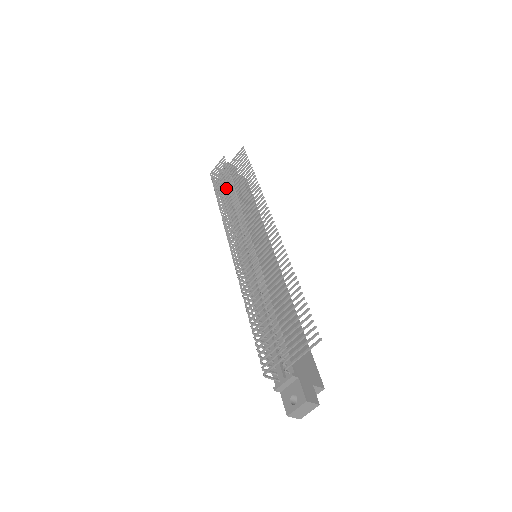
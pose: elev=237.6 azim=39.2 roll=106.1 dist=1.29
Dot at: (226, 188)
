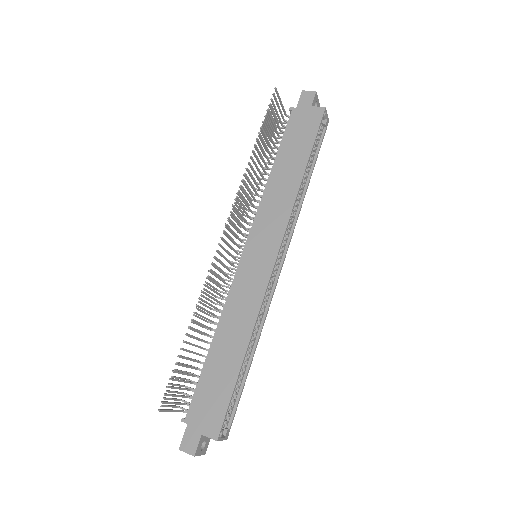
Dot at: occluded
